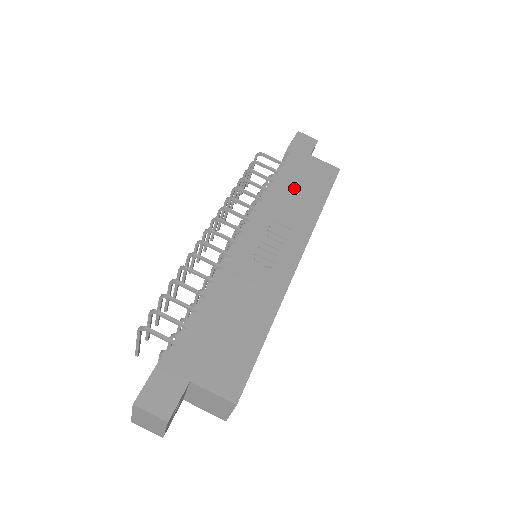
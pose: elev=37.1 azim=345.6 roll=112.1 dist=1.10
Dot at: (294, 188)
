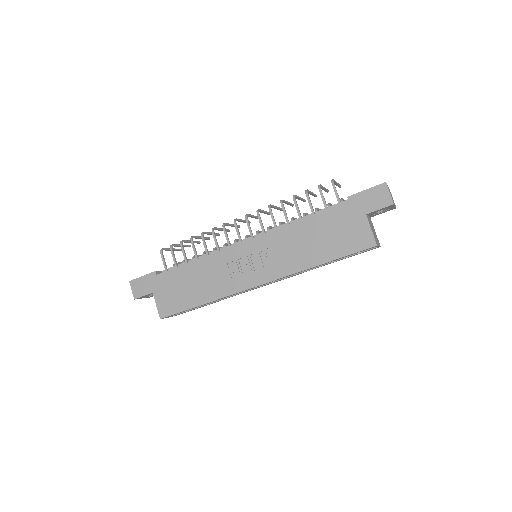
Dot at: (314, 235)
